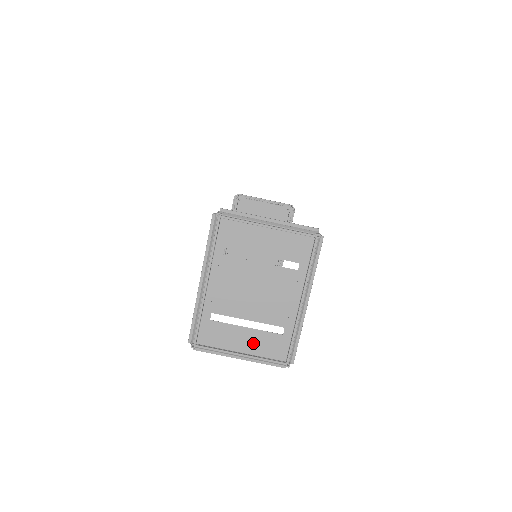
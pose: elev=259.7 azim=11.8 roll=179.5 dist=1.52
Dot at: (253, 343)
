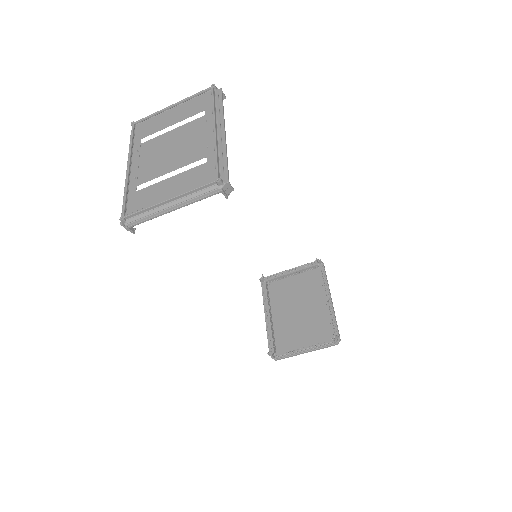
Dot at: (179, 185)
